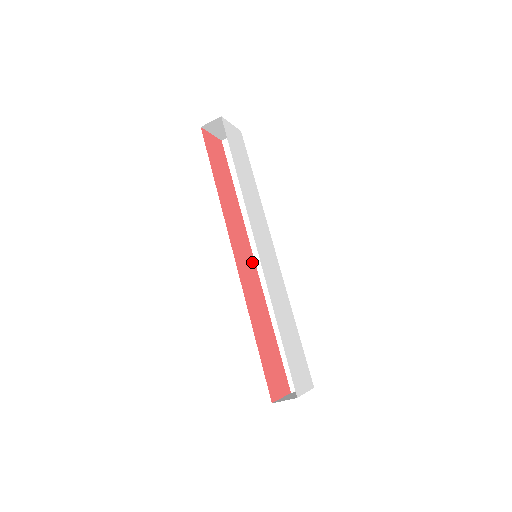
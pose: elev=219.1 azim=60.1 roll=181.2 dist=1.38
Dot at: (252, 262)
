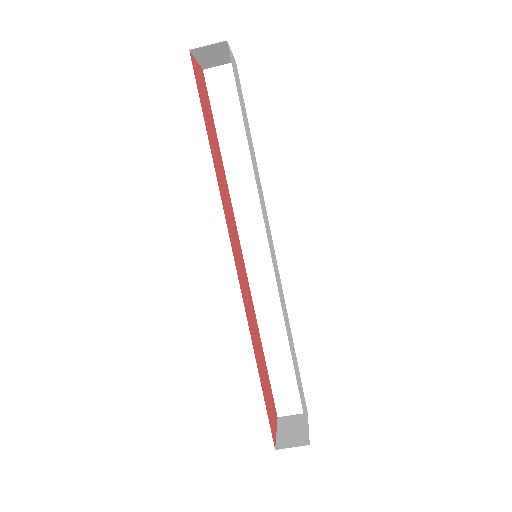
Dot at: (242, 258)
